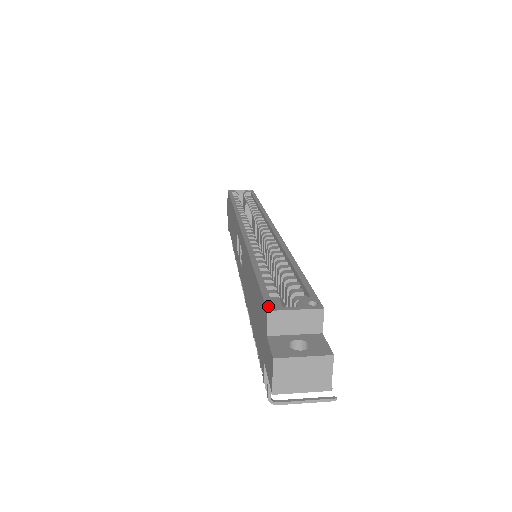
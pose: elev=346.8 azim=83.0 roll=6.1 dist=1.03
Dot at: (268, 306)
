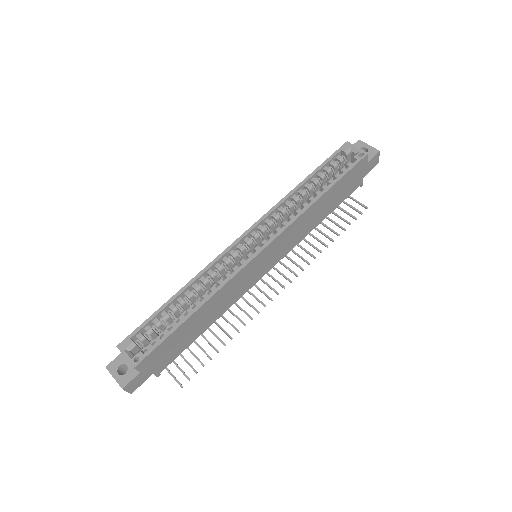
Dot at: (121, 343)
